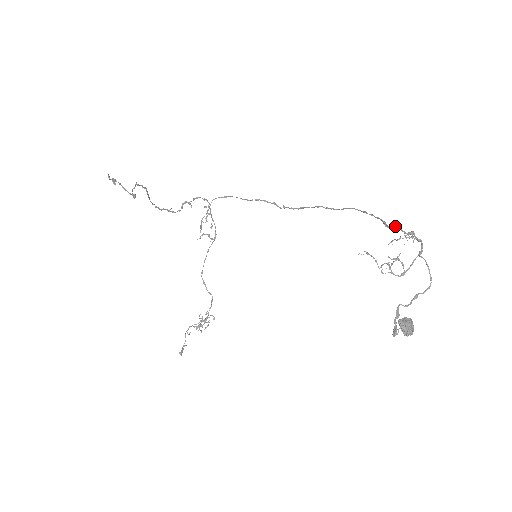
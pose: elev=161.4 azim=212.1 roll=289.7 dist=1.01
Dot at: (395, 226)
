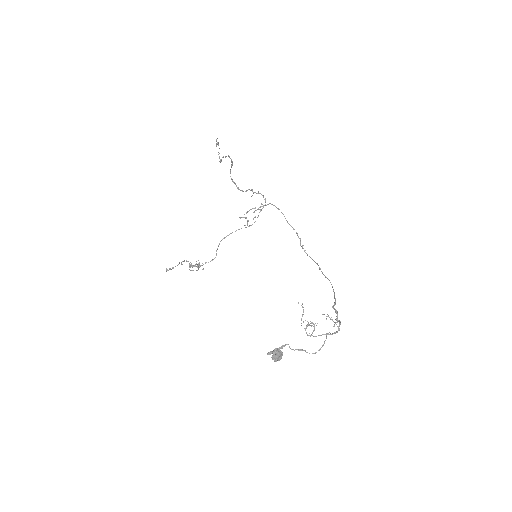
Dot at: (336, 310)
